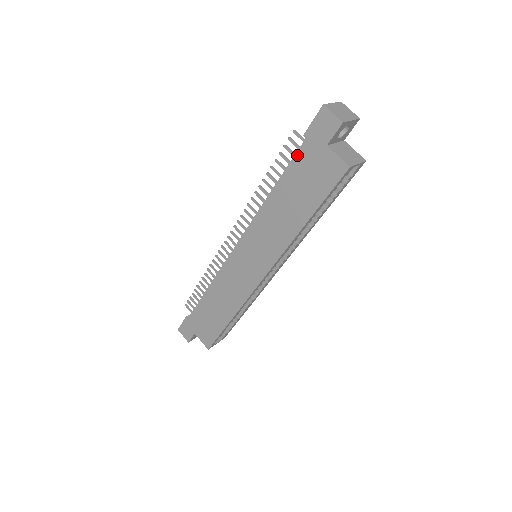
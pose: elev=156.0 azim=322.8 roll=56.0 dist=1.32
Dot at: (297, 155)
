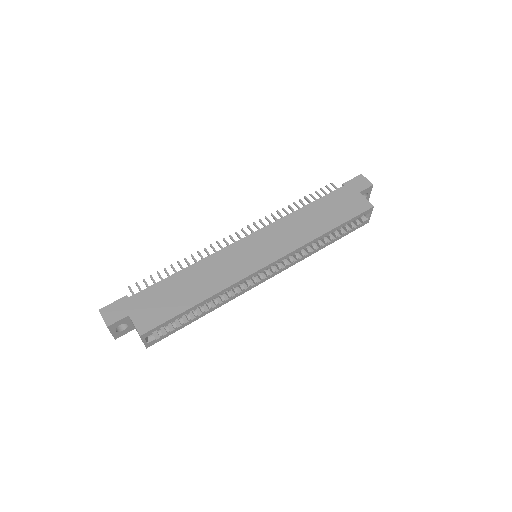
Dot at: (334, 192)
